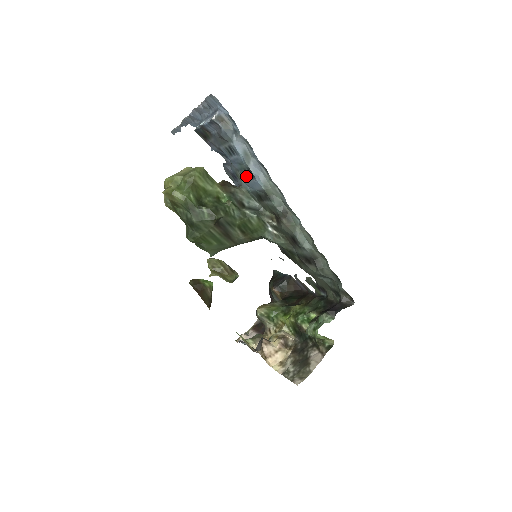
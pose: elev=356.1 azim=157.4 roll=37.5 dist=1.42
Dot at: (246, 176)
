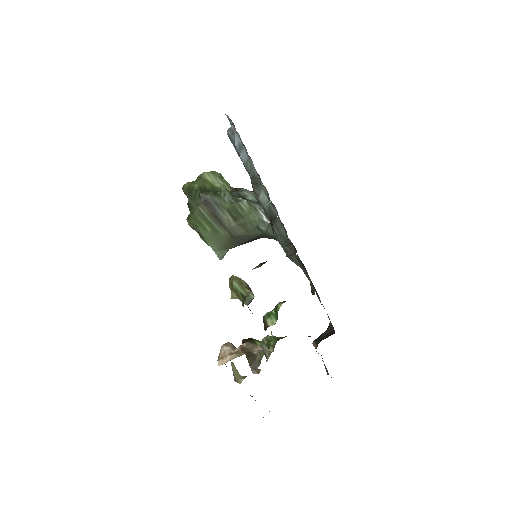
Dot at: occluded
